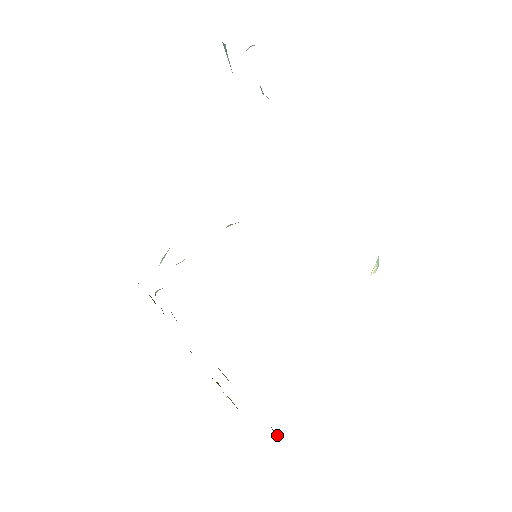
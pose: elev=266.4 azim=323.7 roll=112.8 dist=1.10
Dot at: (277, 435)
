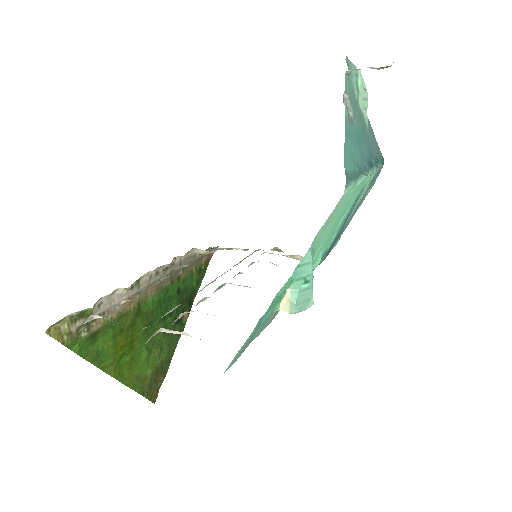
Dot at: (76, 343)
